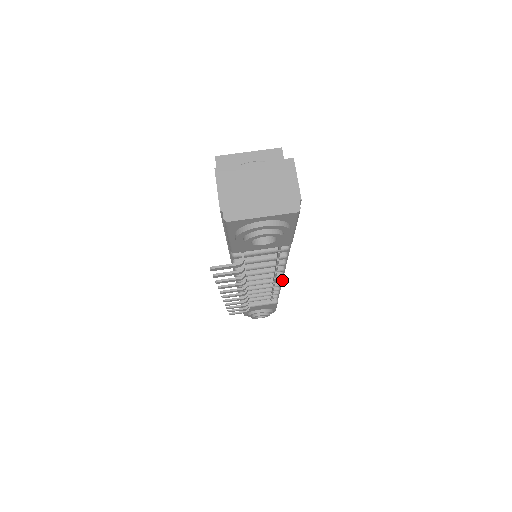
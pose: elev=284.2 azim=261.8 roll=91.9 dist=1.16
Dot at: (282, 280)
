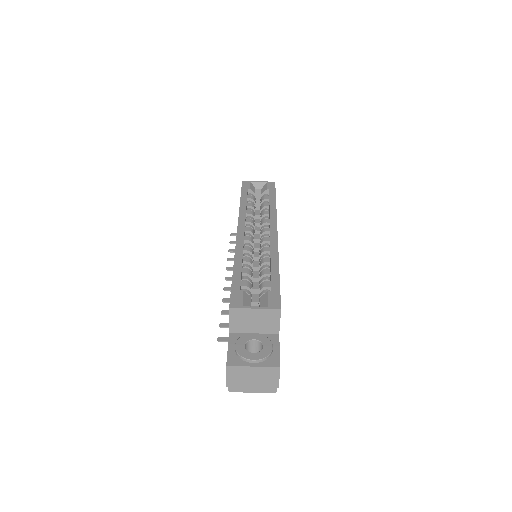
Dot at: occluded
